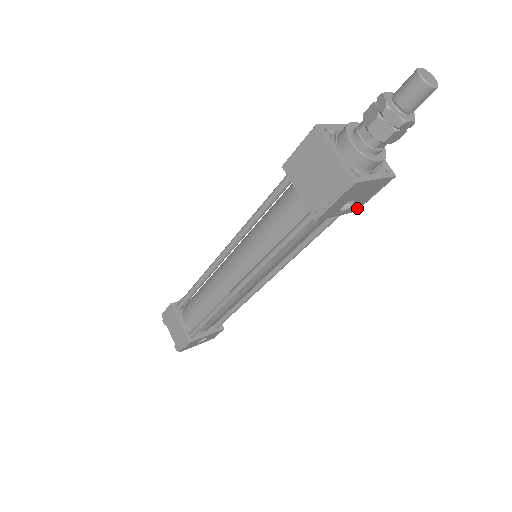
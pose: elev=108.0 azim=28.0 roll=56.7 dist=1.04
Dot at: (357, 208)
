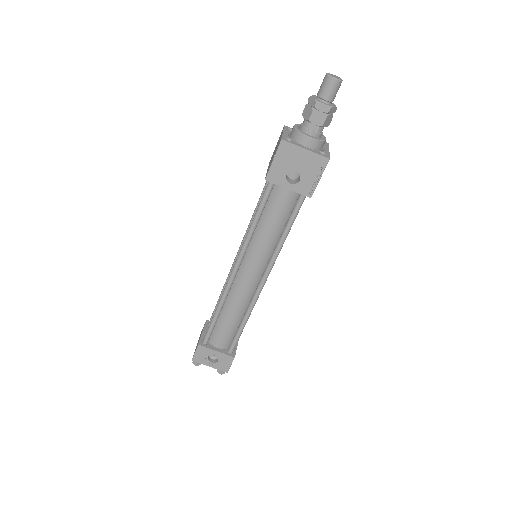
Dot at: (309, 192)
